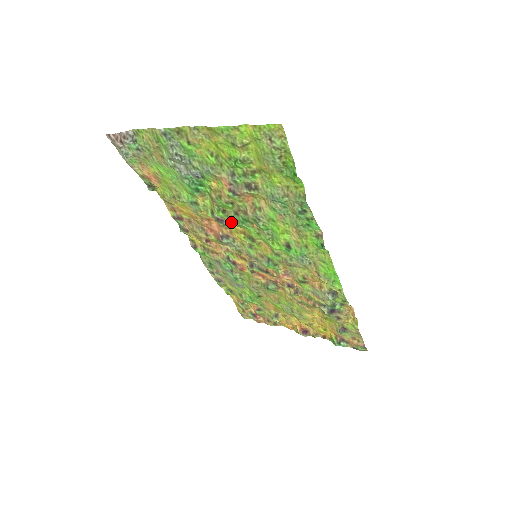
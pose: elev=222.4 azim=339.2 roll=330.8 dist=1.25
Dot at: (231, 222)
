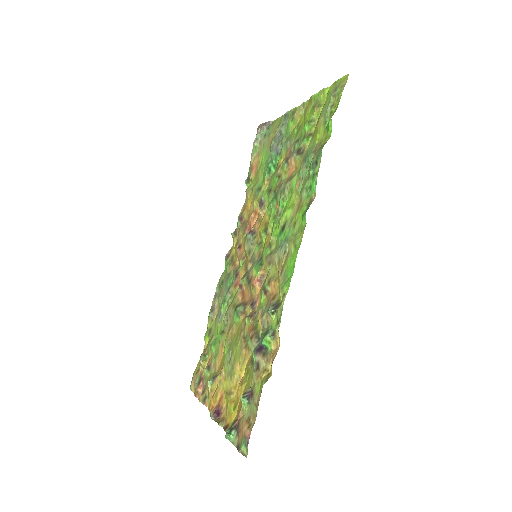
Dot at: occluded
